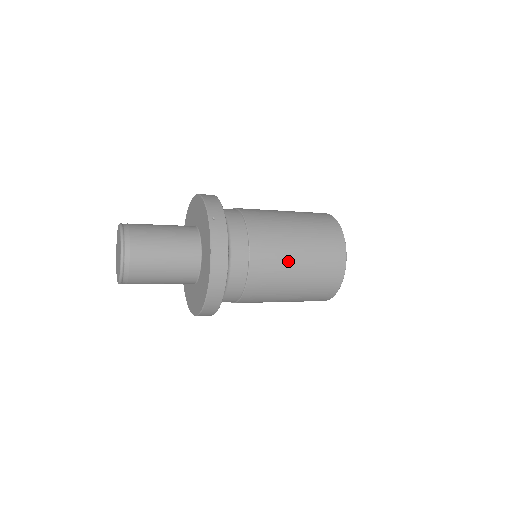
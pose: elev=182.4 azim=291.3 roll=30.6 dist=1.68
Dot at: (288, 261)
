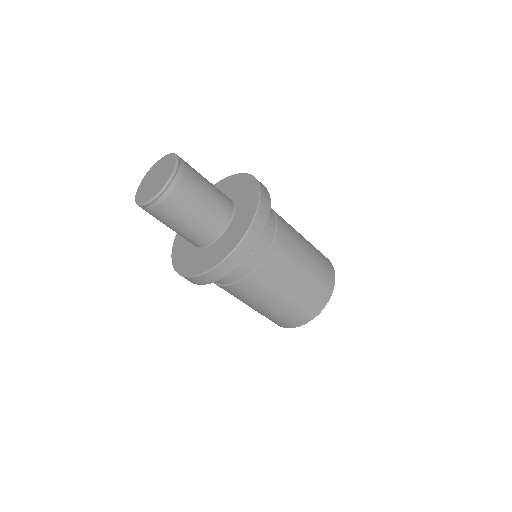
Dot at: (301, 247)
